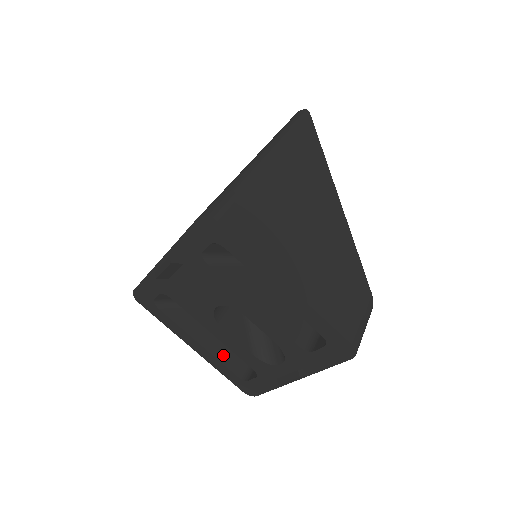
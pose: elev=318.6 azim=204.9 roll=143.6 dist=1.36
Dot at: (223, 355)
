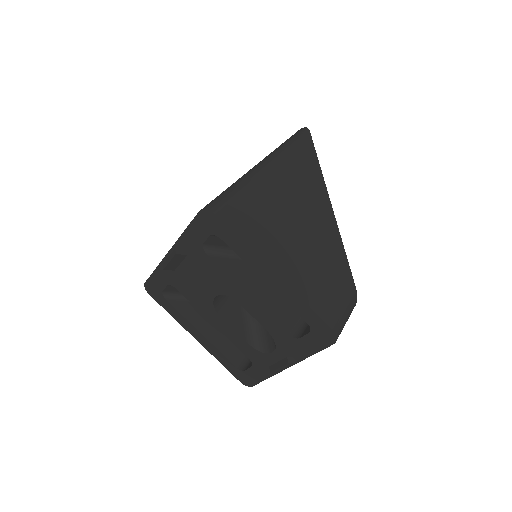
Dot at: (223, 346)
